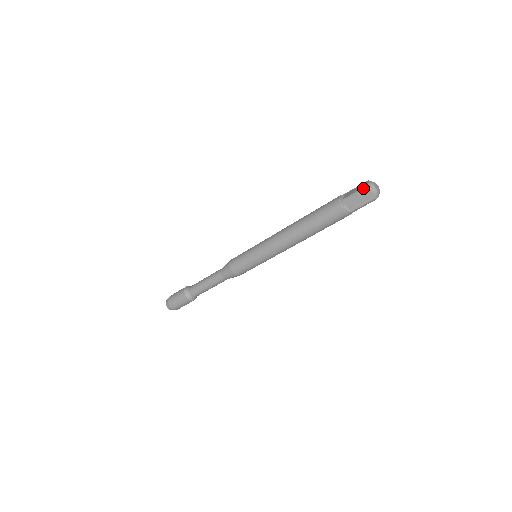
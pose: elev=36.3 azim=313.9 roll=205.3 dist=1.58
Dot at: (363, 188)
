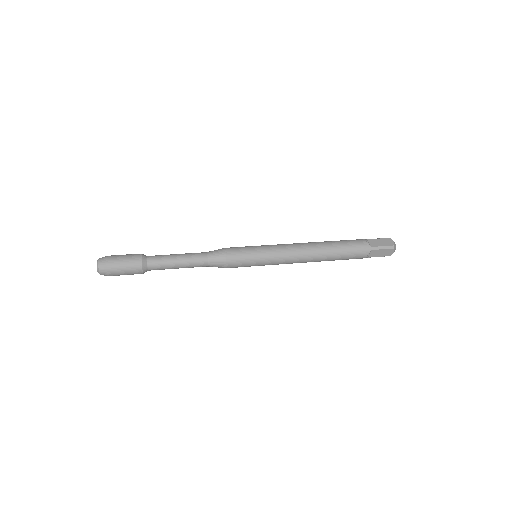
Dot at: occluded
